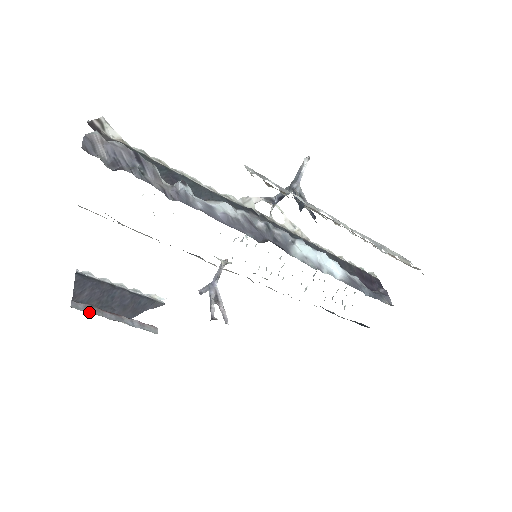
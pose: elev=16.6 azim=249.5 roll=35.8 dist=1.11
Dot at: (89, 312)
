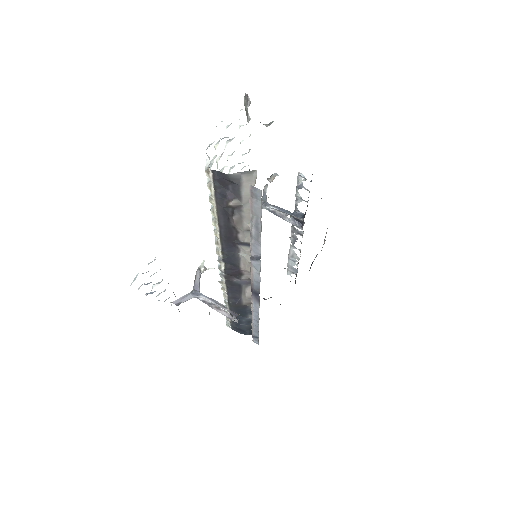
Dot at: occluded
